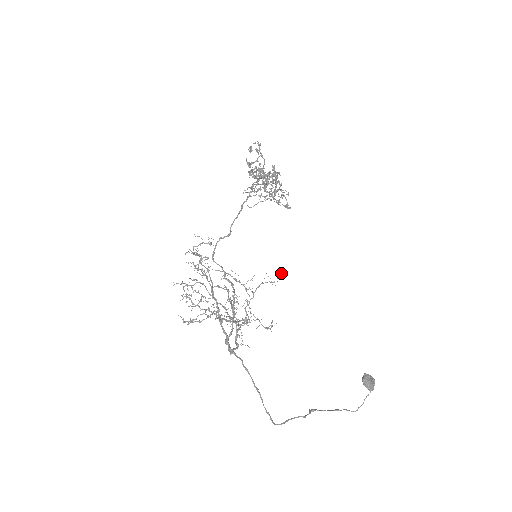
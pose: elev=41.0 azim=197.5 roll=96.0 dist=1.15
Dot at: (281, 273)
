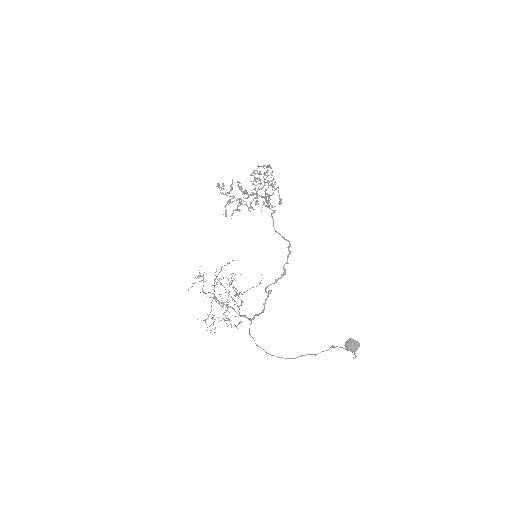
Dot at: (227, 299)
